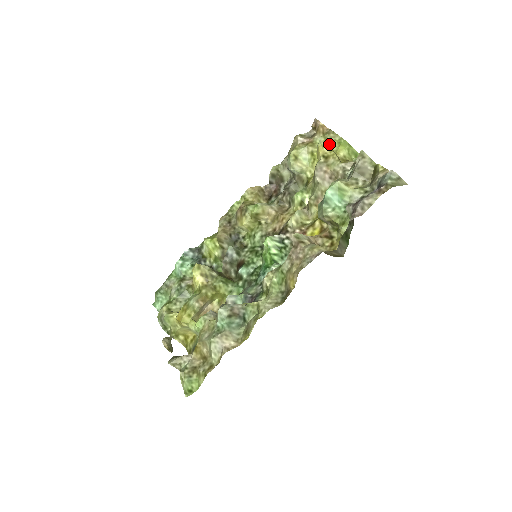
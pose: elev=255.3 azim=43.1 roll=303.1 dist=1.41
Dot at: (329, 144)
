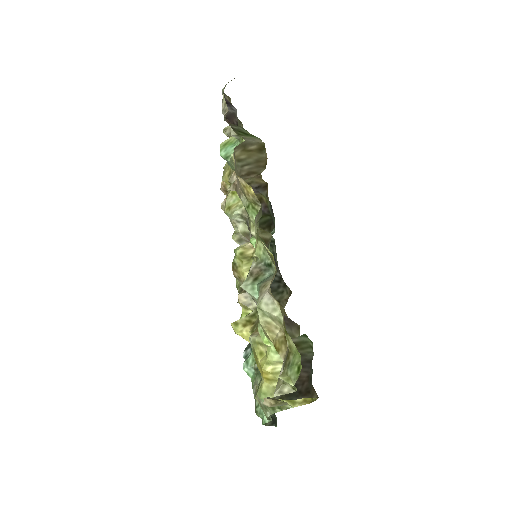
Dot at: (226, 171)
